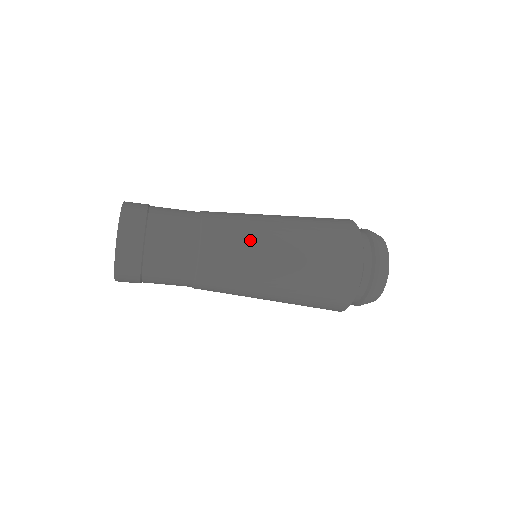
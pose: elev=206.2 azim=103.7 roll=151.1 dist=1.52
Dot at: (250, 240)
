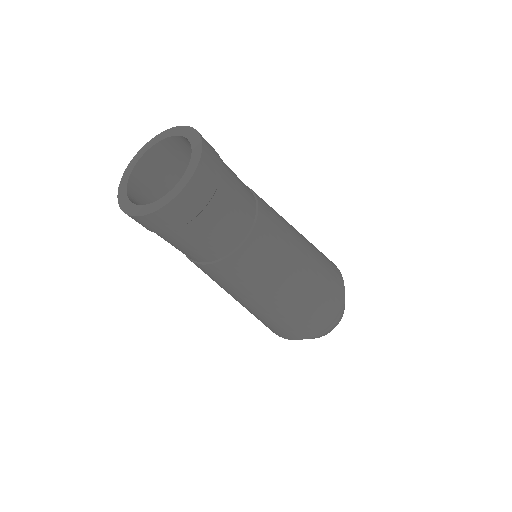
Dot at: occluded
